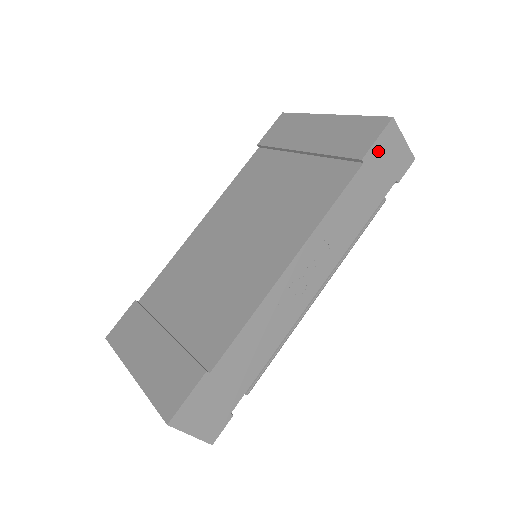
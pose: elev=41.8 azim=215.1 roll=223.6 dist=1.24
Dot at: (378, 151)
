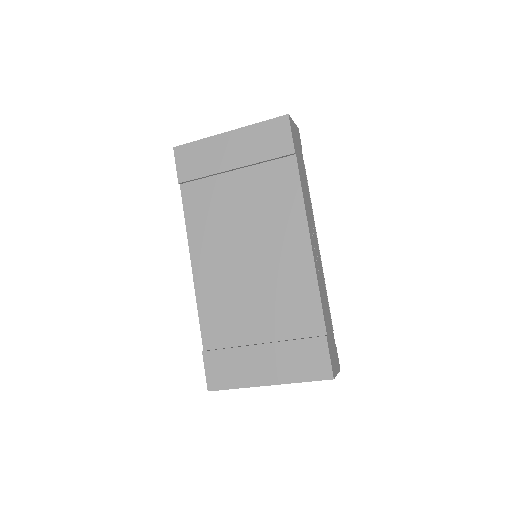
Dot at: (294, 141)
